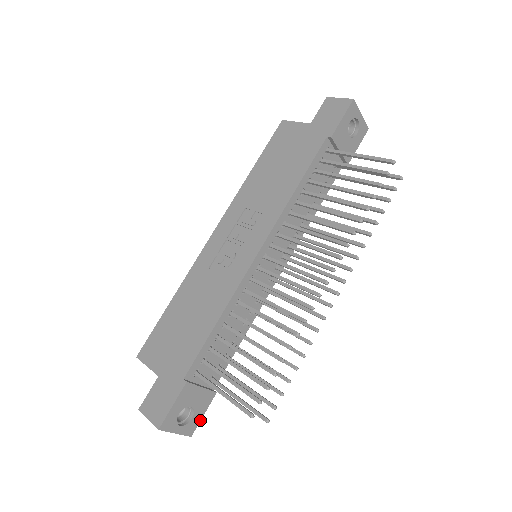
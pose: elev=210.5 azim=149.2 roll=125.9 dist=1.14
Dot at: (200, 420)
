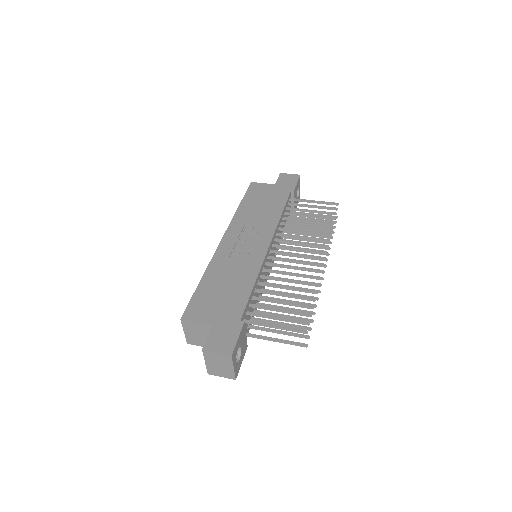
Dot at: occluded
